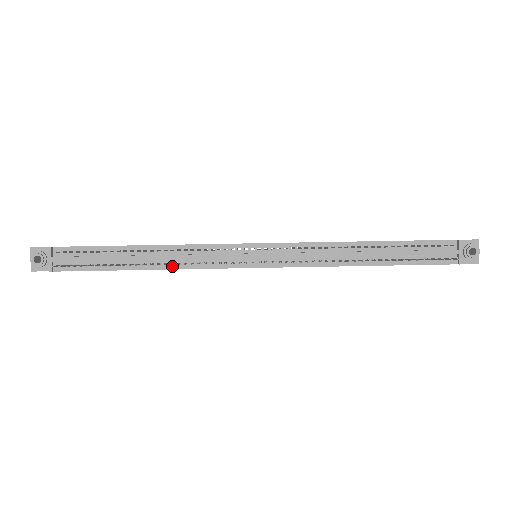
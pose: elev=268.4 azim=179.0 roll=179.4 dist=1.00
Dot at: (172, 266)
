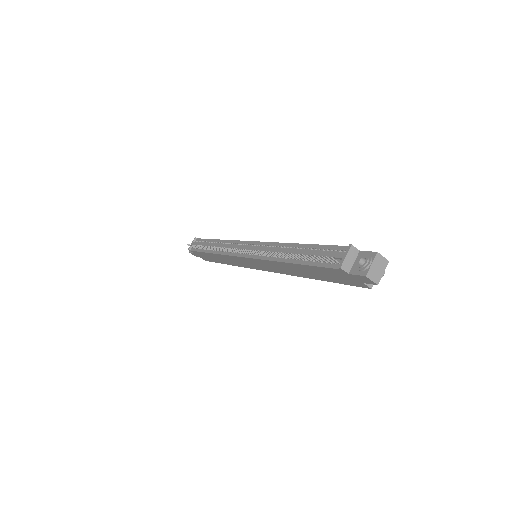
Dot at: (218, 252)
